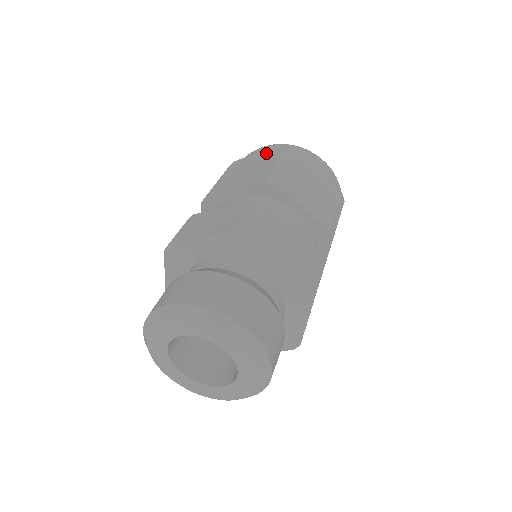
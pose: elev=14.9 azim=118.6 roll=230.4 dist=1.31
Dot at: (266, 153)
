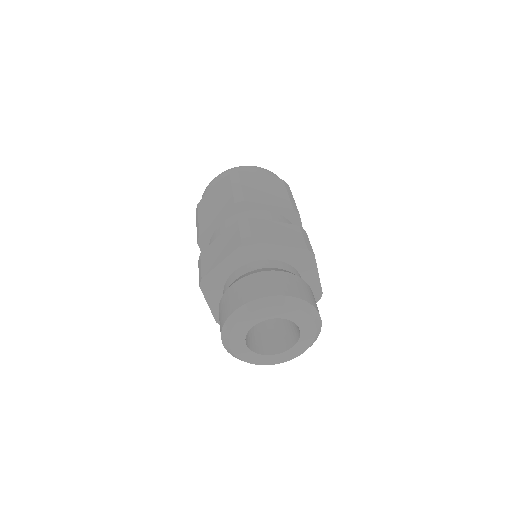
Dot at: (217, 185)
